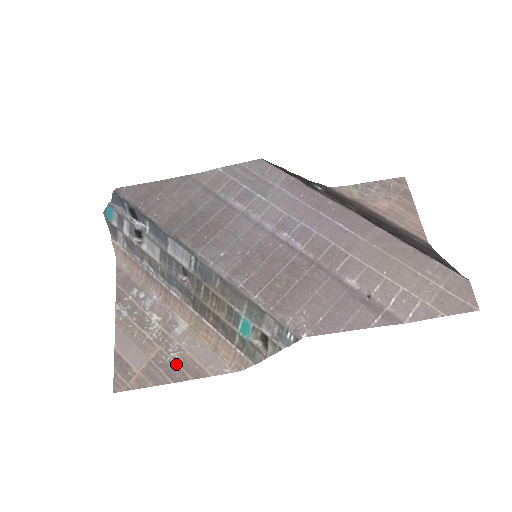
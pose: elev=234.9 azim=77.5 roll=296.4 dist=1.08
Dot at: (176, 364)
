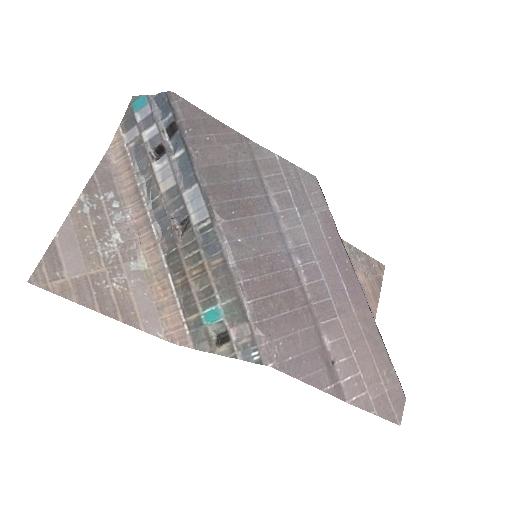
Dot at: (113, 296)
